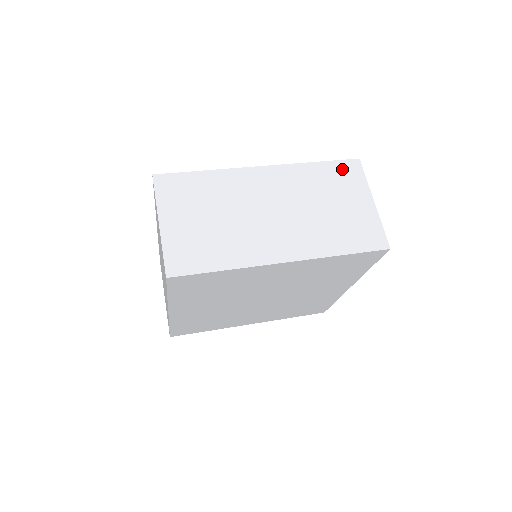
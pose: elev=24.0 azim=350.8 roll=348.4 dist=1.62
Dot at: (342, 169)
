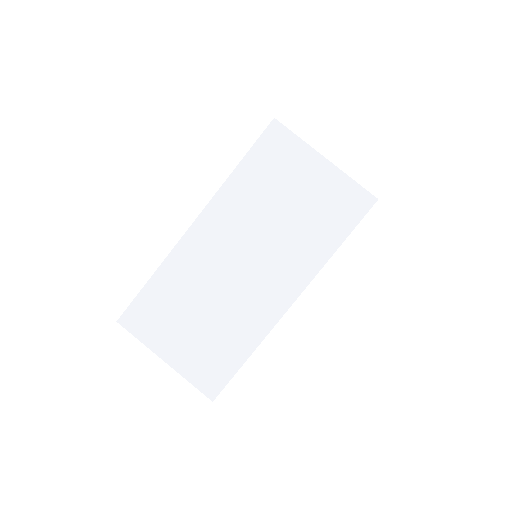
Dot at: (267, 149)
